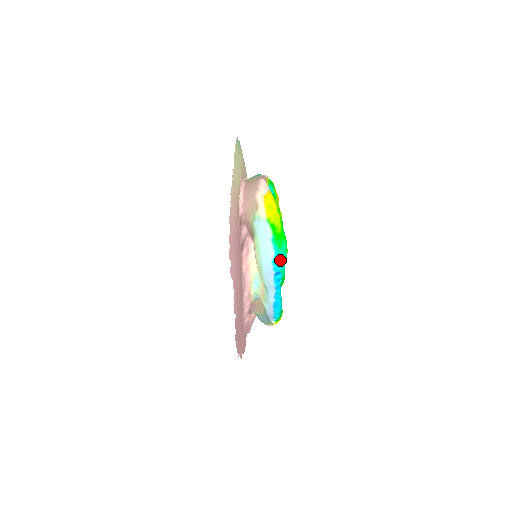
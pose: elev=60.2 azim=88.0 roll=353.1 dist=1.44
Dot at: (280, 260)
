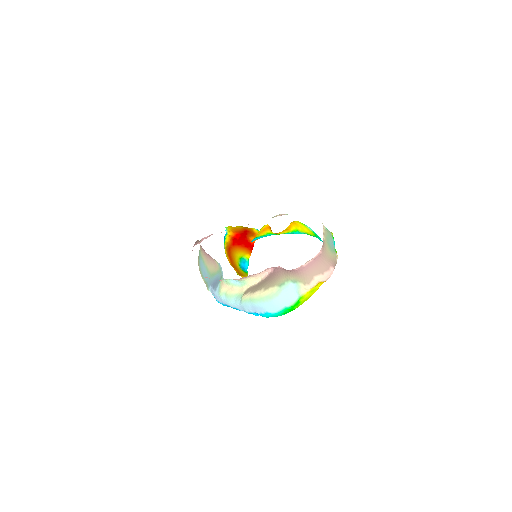
Dot at: (272, 316)
